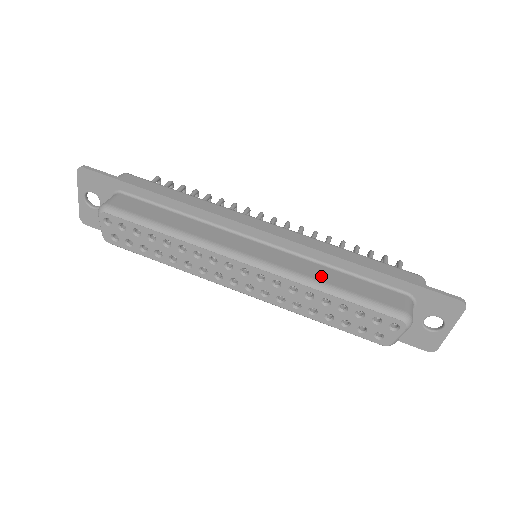
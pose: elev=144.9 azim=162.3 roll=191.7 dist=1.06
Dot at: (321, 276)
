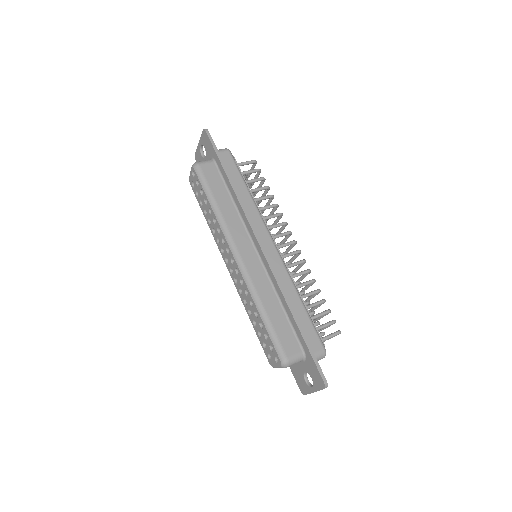
Dot at: (266, 299)
